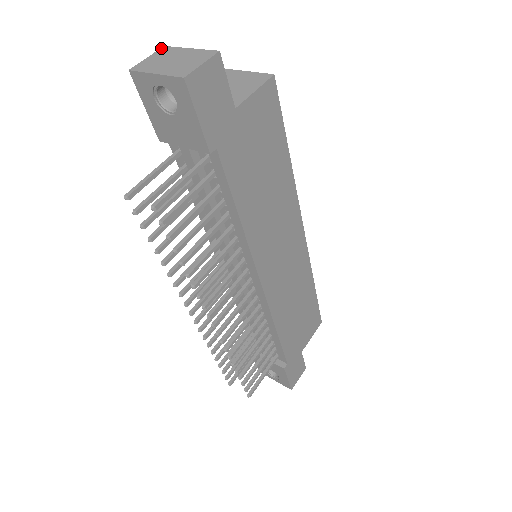
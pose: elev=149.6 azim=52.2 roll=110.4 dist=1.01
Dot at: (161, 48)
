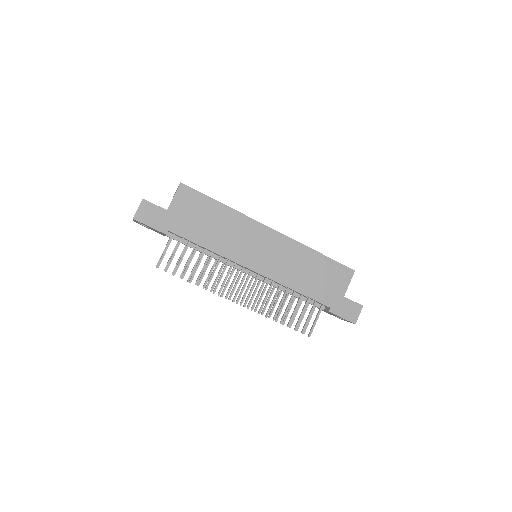
Dot at: occluded
